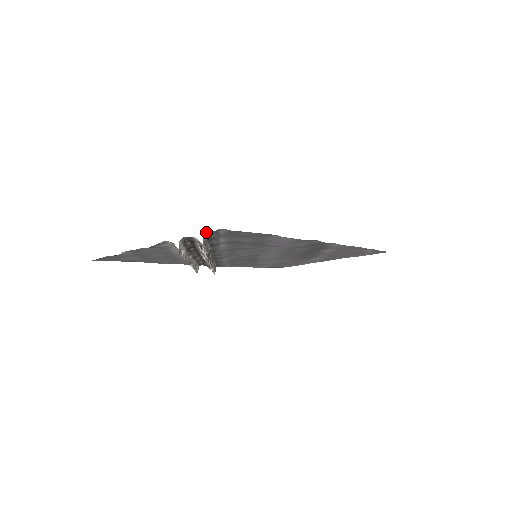
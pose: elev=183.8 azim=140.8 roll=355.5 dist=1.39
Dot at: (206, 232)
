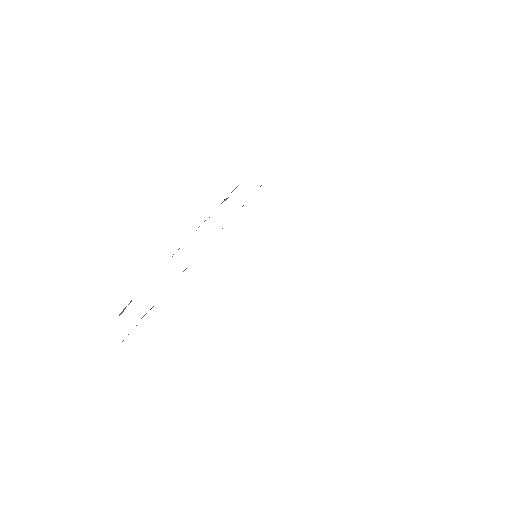
Dot at: occluded
